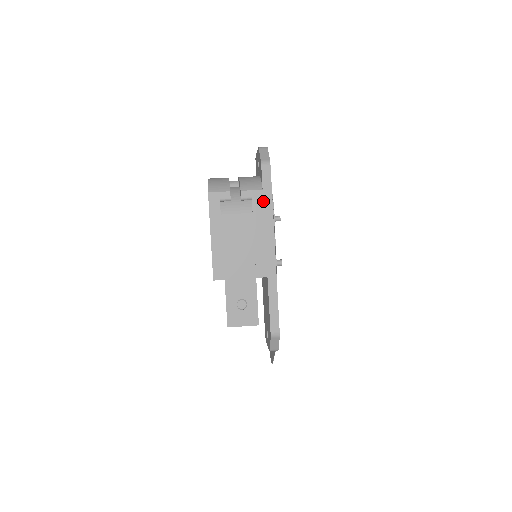
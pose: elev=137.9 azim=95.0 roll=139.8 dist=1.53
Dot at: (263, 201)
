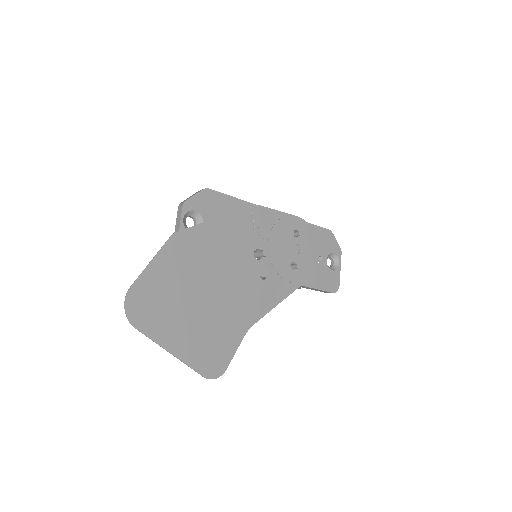
Dot at: occluded
